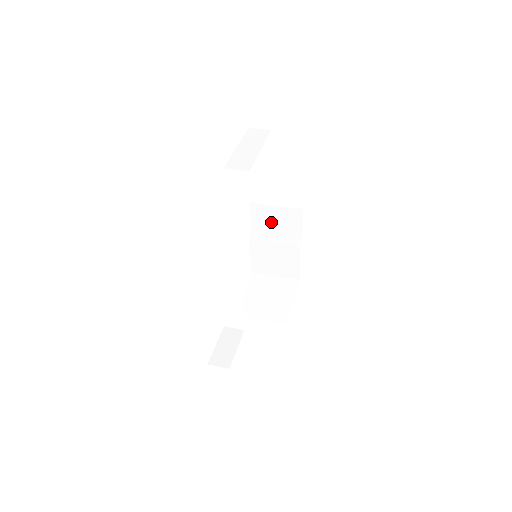
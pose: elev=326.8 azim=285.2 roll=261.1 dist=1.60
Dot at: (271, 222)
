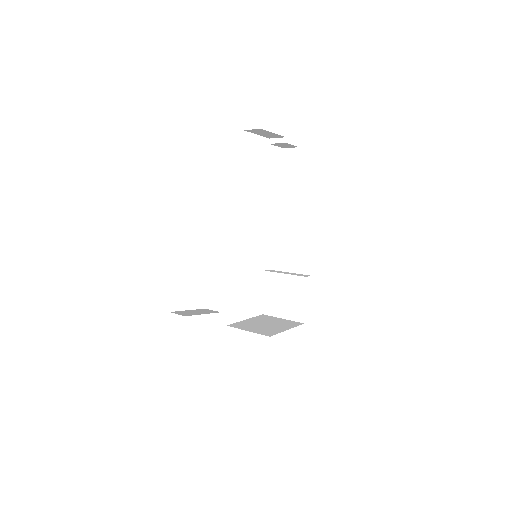
Dot at: (287, 256)
